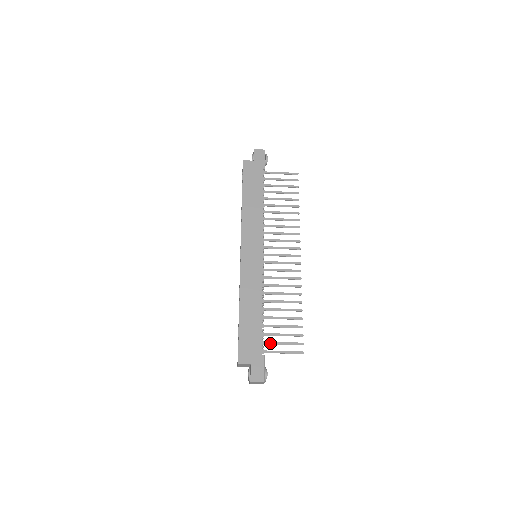
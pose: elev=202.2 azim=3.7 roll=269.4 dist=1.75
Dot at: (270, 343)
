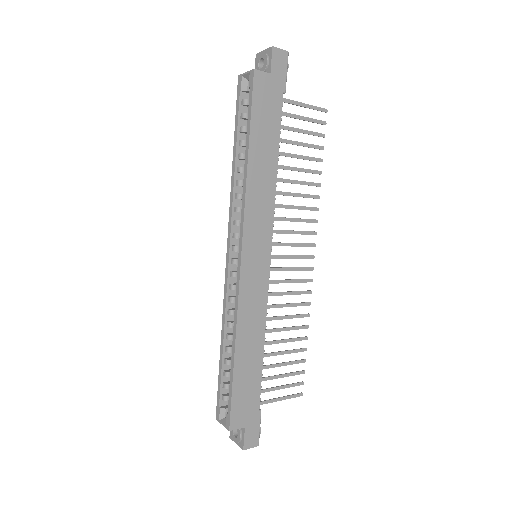
Dot at: (267, 390)
